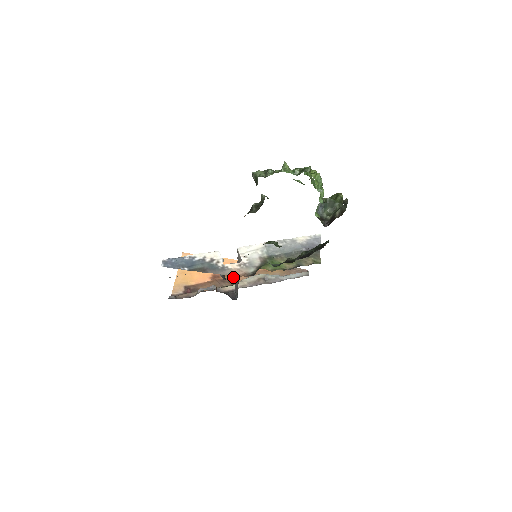
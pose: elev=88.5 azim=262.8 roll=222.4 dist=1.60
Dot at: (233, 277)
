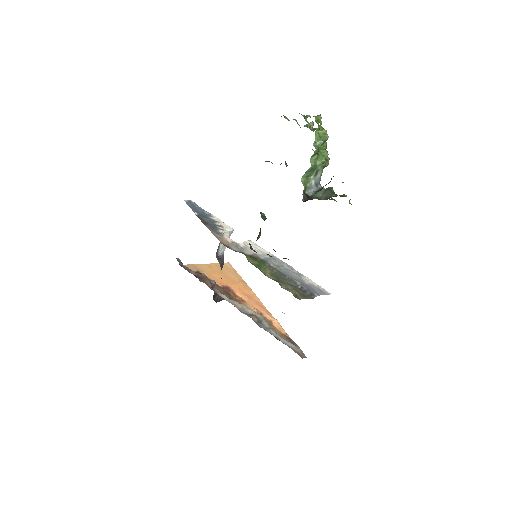
Dot at: (239, 300)
